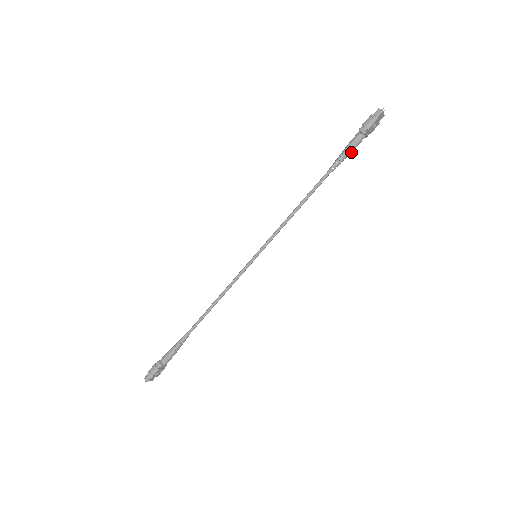
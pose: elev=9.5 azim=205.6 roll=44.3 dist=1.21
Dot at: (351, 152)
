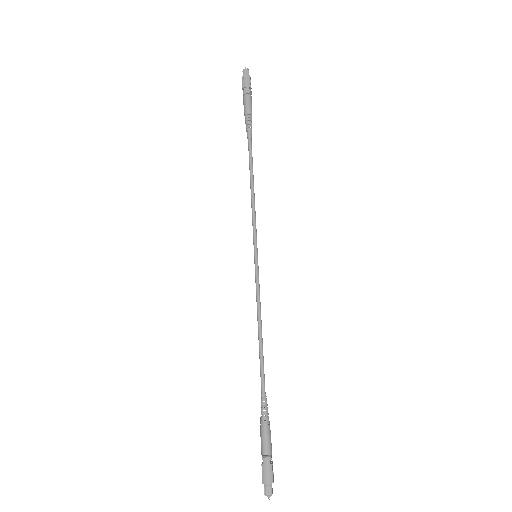
Dot at: occluded
